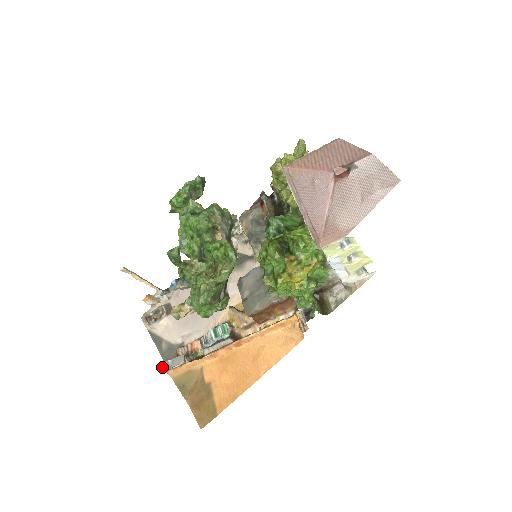
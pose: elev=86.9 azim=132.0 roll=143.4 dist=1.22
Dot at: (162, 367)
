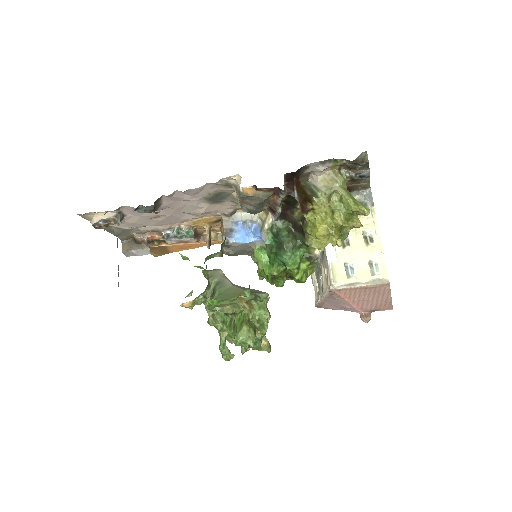
Dot at: (127, 255)
